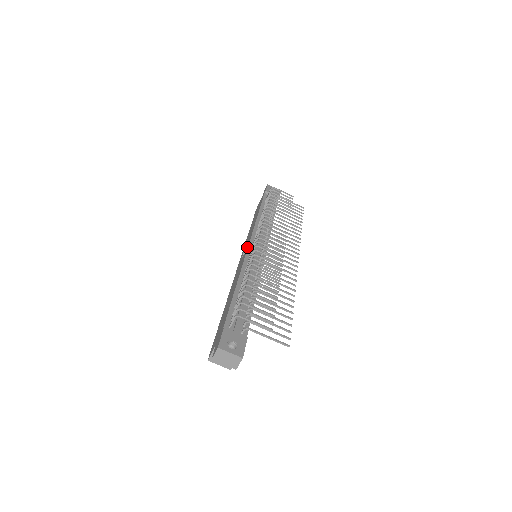
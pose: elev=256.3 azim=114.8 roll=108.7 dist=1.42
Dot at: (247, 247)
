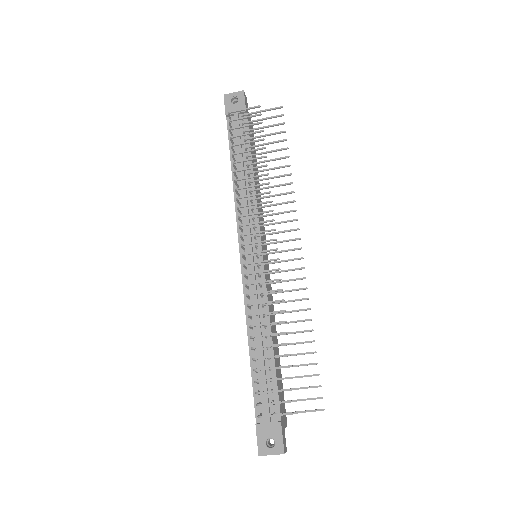
Dot at: (240, 261)
